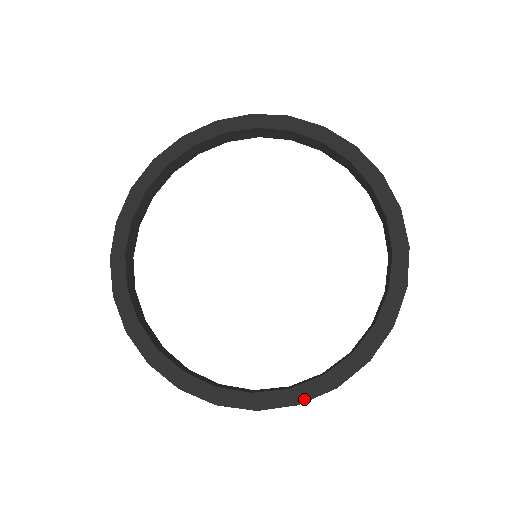
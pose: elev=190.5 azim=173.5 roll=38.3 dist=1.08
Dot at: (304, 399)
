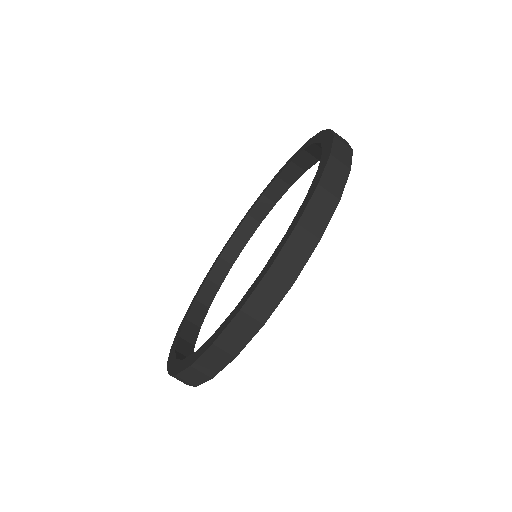
Dot at: (329, 153)
